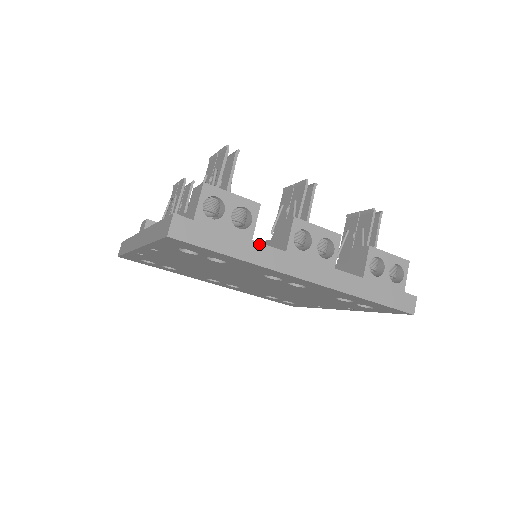
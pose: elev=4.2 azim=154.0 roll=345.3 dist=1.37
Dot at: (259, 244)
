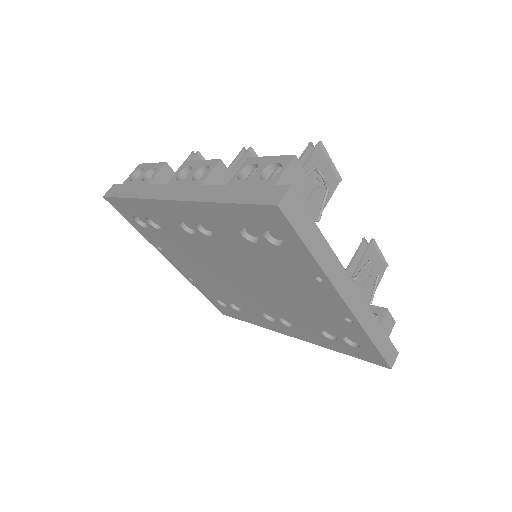
Dot at: (150, 185)
